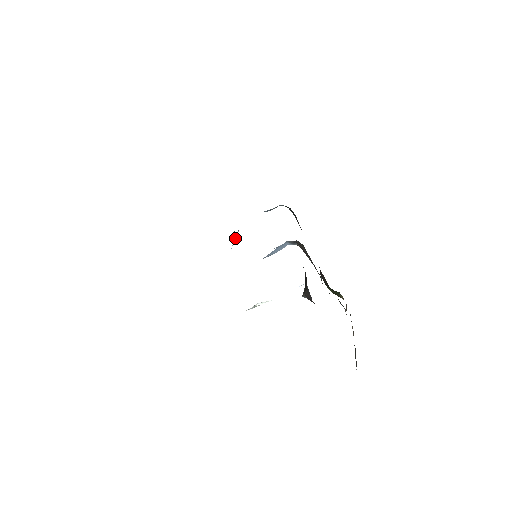
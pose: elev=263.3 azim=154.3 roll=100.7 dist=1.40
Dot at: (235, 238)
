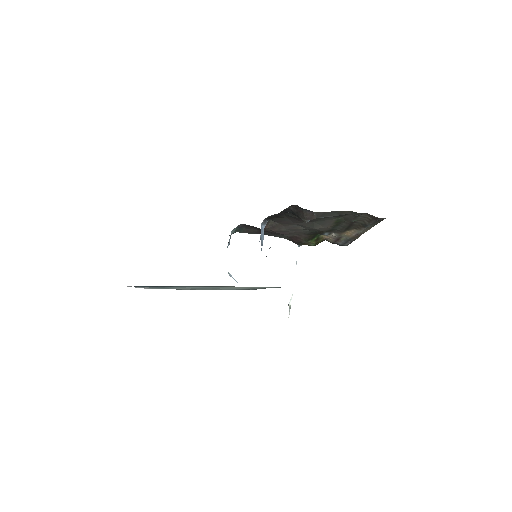
Dot at: (231, 276)
